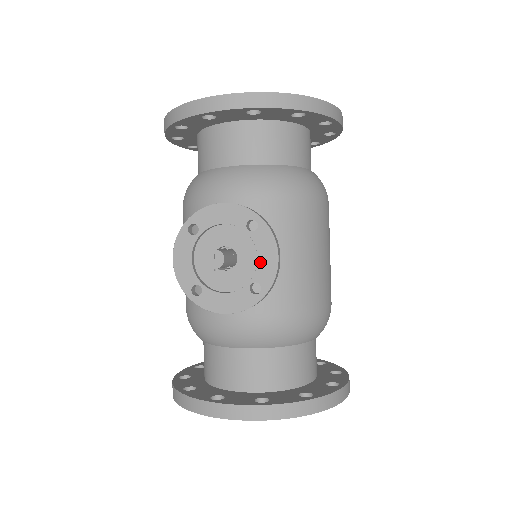
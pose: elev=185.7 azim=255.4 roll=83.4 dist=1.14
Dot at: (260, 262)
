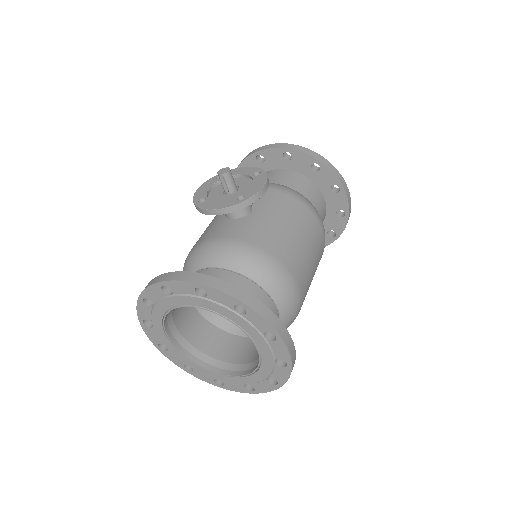
Dot at: (252, 187)
